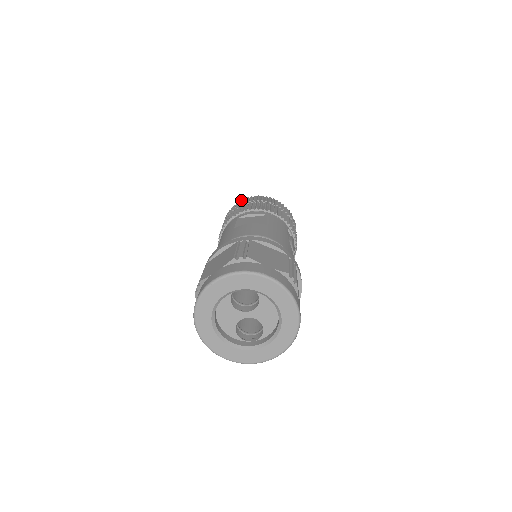
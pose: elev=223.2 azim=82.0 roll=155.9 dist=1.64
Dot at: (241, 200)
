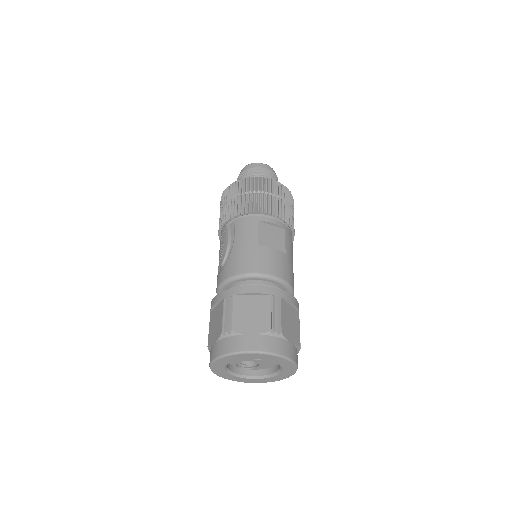
Dot at: (260, 177)
